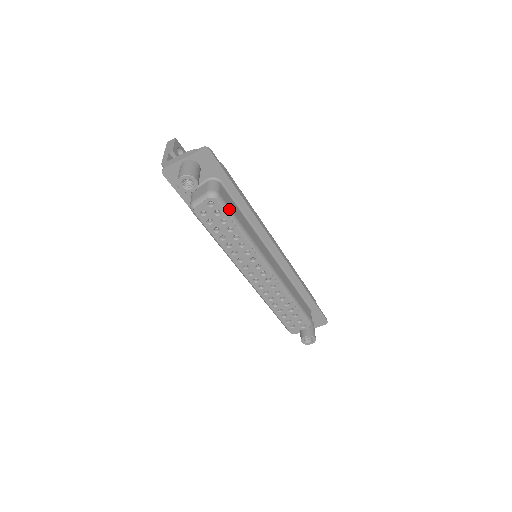
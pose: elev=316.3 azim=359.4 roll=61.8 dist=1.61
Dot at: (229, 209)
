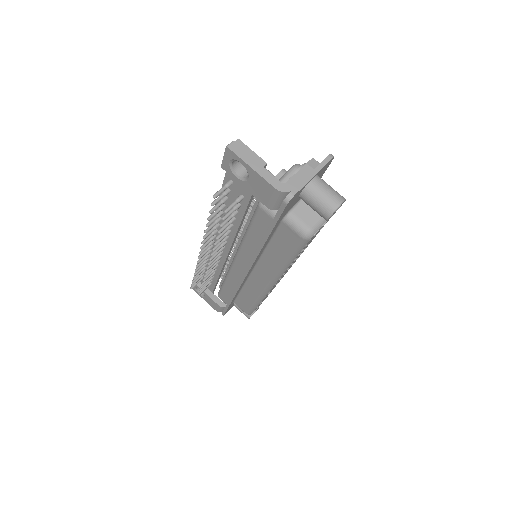
Dot at: occluded
